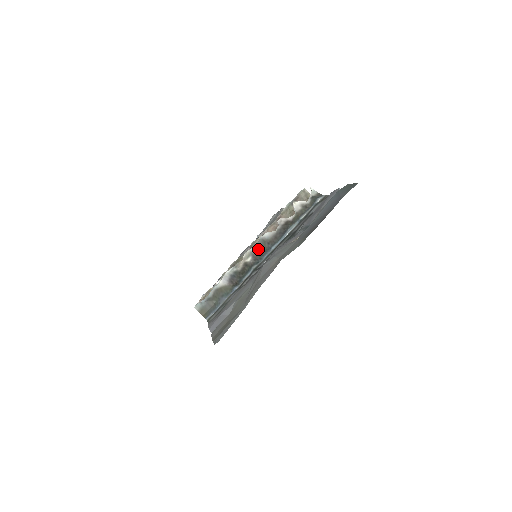
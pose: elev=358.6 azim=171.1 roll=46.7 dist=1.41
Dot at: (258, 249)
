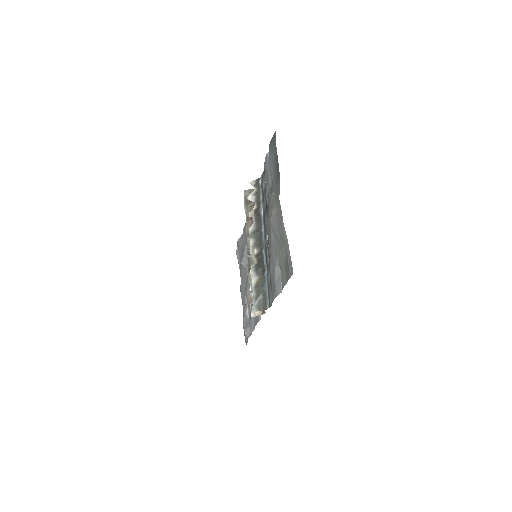
Dot at: (255, 241)
